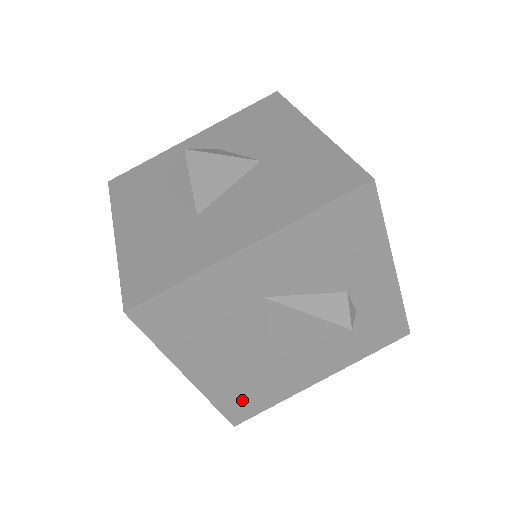
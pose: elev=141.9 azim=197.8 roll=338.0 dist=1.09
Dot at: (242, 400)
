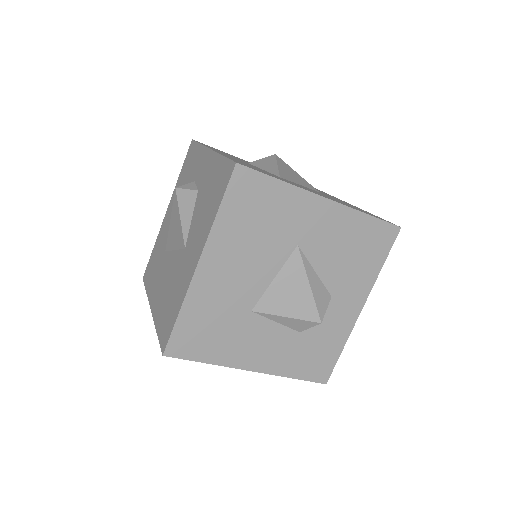
Dot at: (197, 330)
